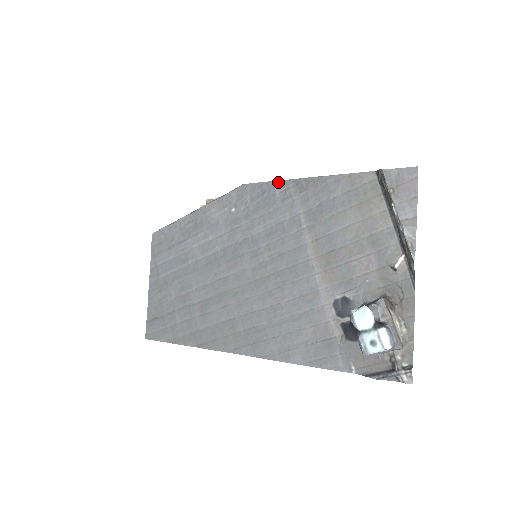
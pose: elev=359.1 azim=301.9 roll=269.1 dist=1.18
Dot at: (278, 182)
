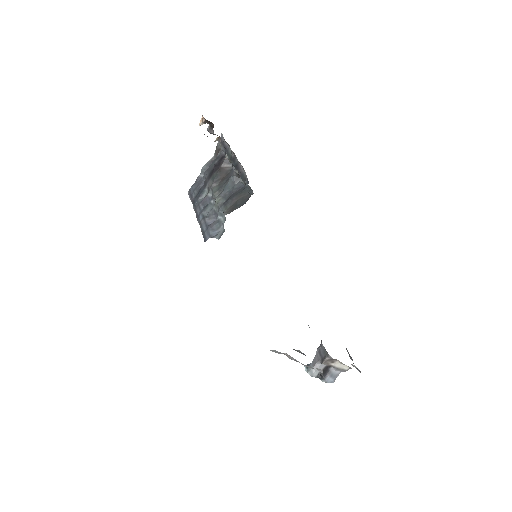
Dot at: occluded
